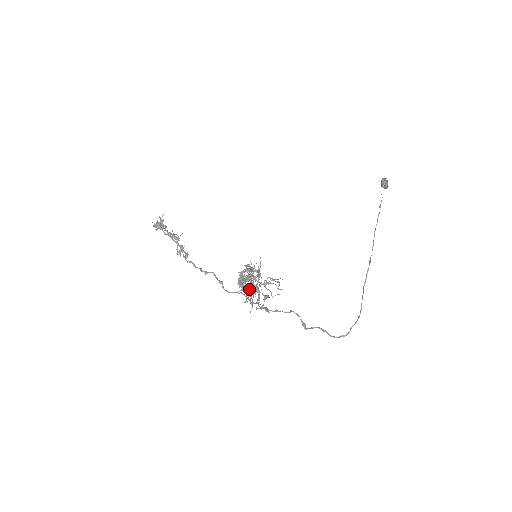
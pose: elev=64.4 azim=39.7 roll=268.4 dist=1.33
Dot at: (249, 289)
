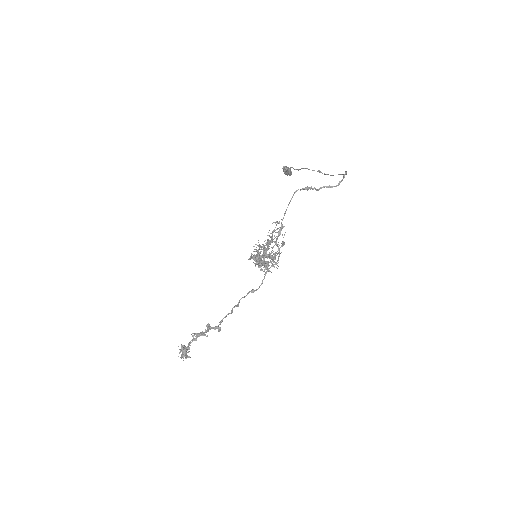
Dot at: (266, 254)
